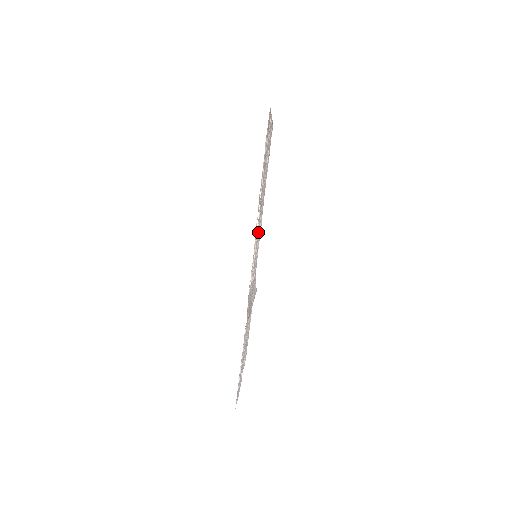
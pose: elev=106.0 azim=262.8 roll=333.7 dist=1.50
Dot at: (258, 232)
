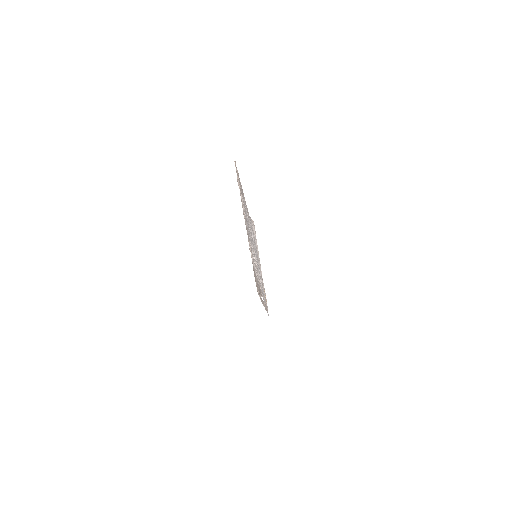
Dot at: (257, 265)
